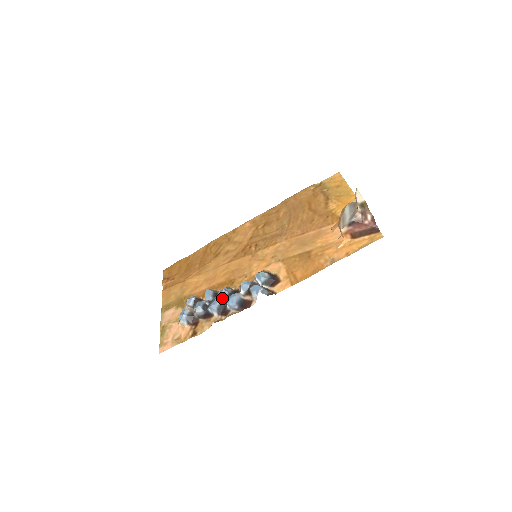
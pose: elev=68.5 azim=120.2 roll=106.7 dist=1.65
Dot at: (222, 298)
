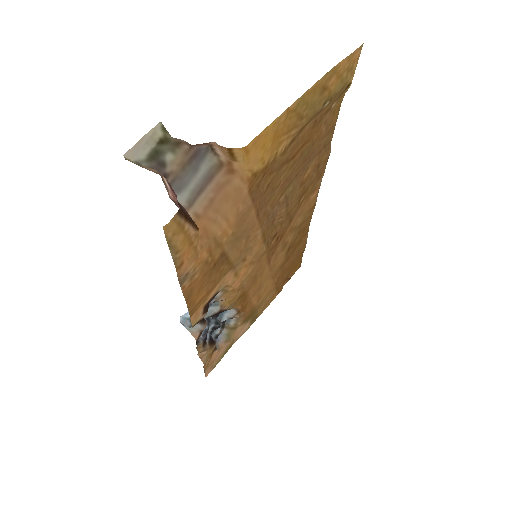
Dot at: (210, 321)
